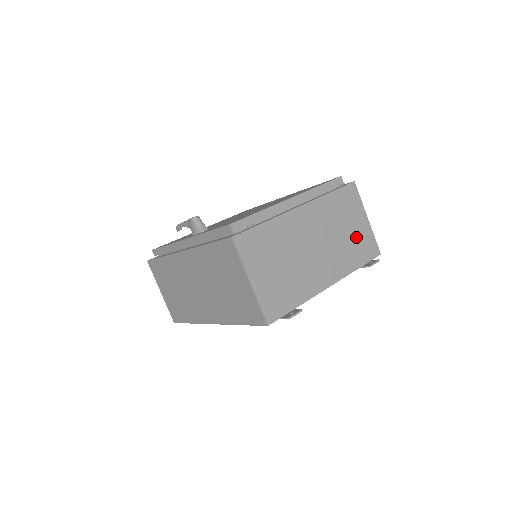
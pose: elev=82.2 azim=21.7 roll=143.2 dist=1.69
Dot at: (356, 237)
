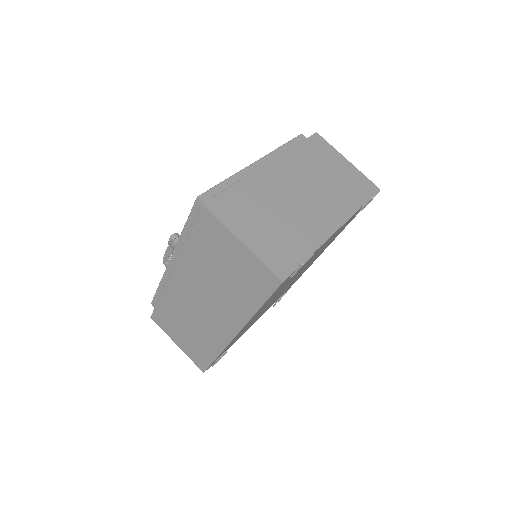
Dot at: (344, 179)
